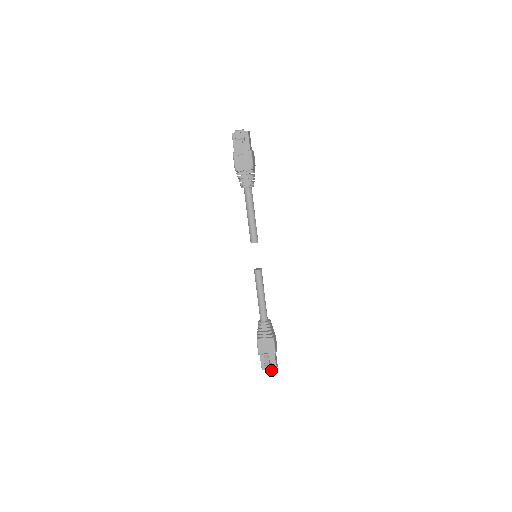
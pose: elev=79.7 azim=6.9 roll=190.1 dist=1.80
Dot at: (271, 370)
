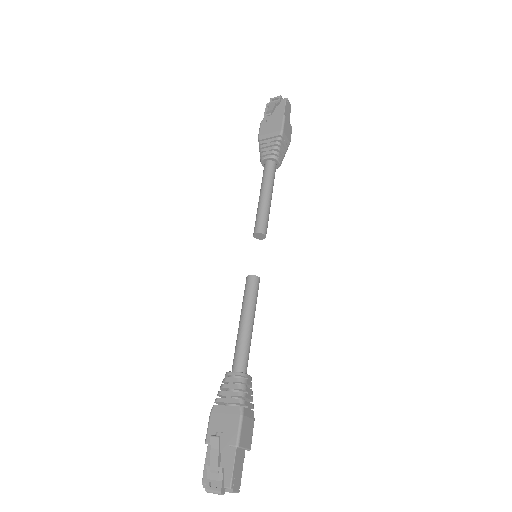
Dot at: (218, 487)
